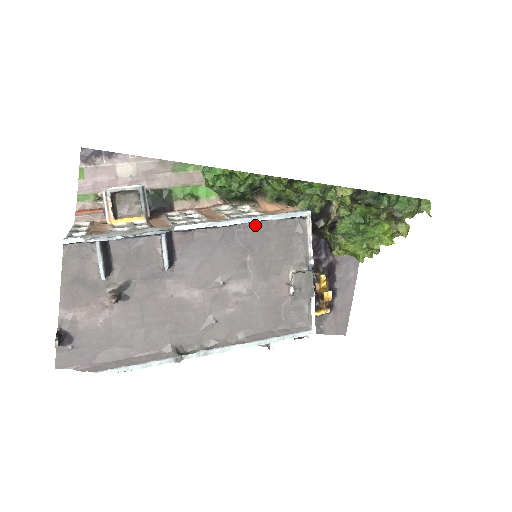
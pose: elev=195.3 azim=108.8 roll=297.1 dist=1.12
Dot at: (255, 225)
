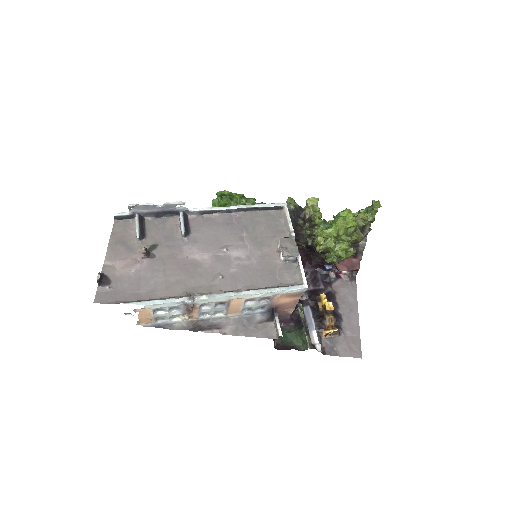
Dot at: (247, 214)
